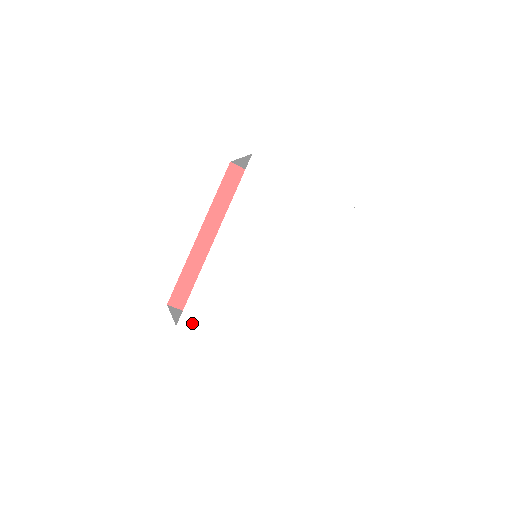
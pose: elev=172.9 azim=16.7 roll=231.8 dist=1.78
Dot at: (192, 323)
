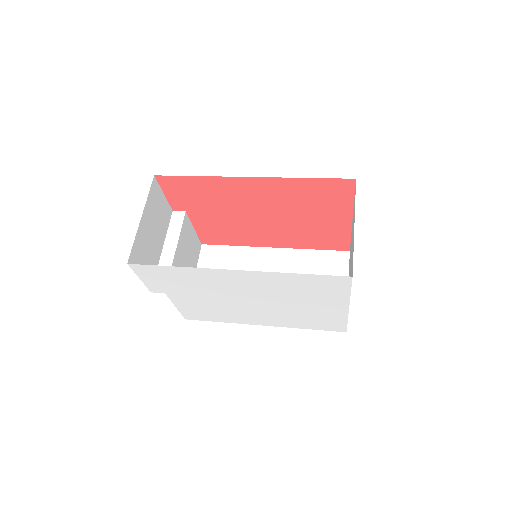
Dot at: (142, 271)
